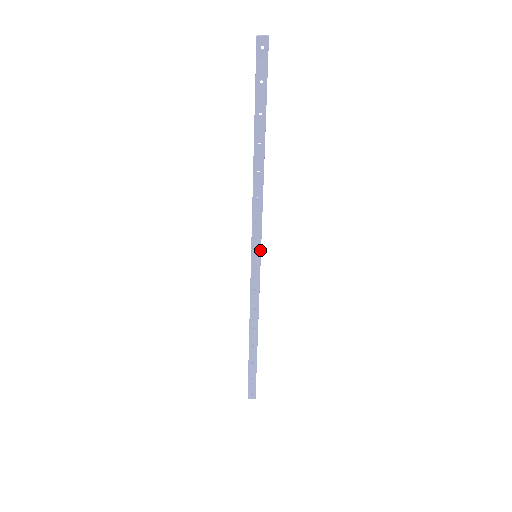
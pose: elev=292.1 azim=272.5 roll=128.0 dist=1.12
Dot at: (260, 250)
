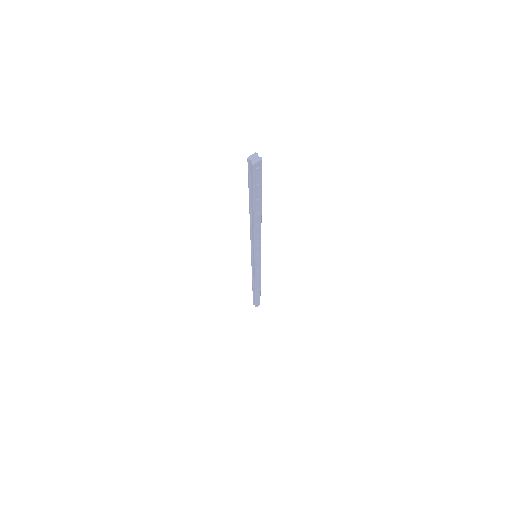
Dot at: occluded
